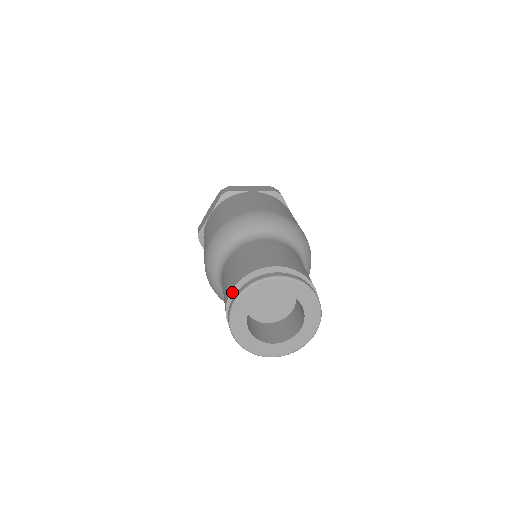
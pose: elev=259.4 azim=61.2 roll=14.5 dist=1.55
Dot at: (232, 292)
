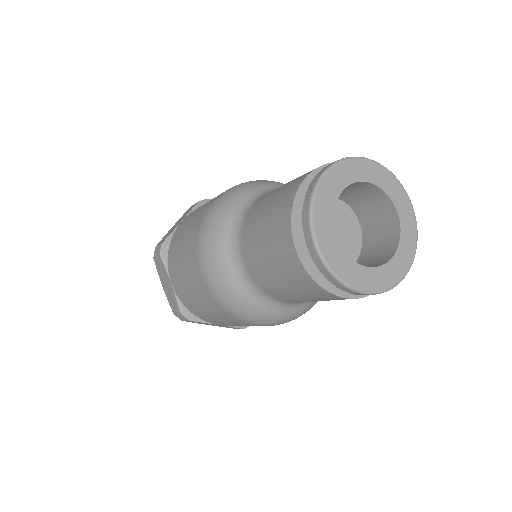
Dot at: (299, 254)
